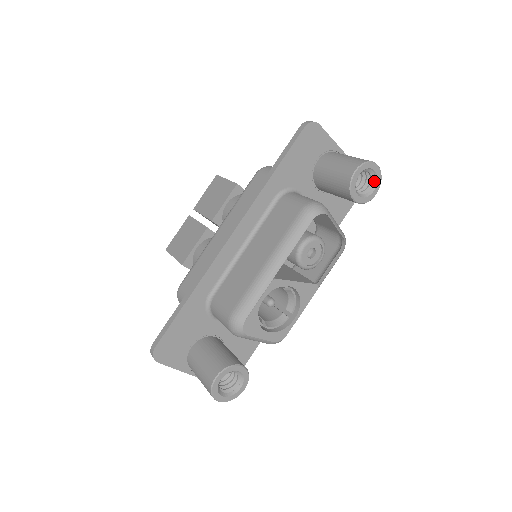
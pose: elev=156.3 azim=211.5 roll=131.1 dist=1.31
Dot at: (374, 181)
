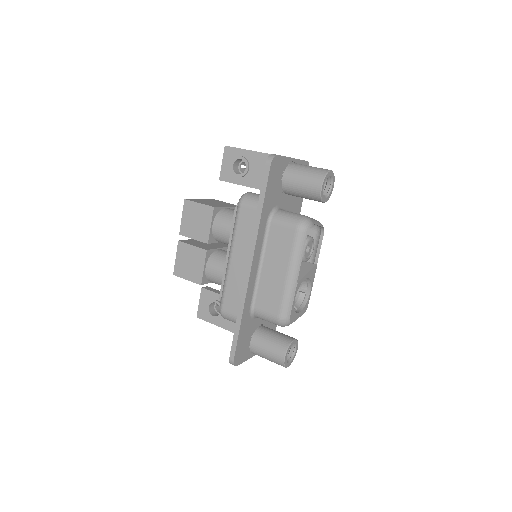
Dot at: (330, 180)
